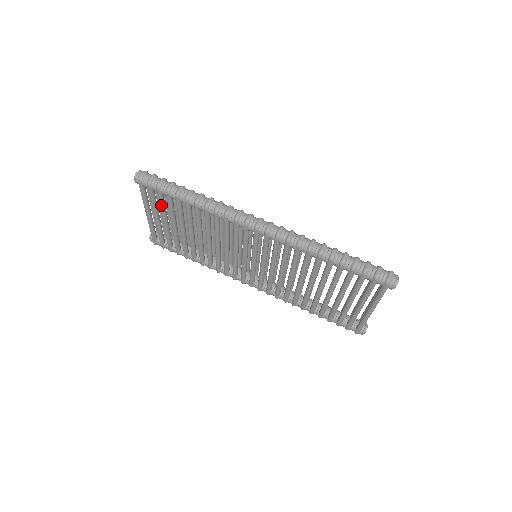
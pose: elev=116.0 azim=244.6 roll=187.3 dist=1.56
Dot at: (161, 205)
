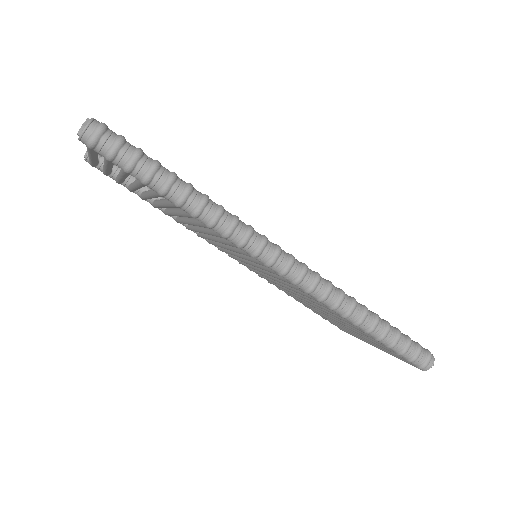
Dot at: (124, 175)
